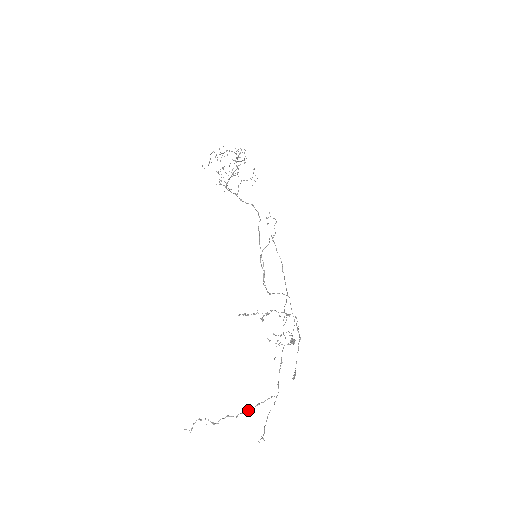
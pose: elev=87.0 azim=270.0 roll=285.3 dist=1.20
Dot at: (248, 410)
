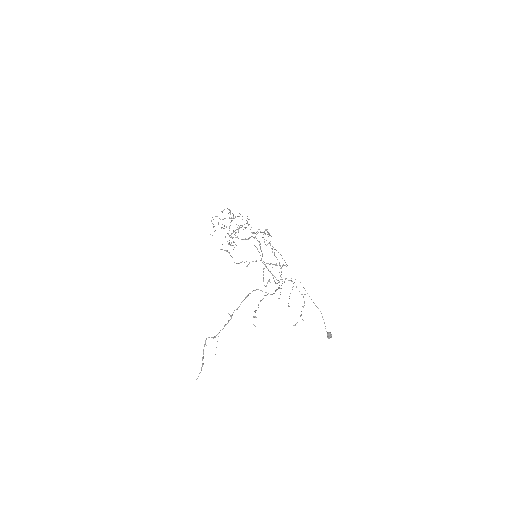
Dot at: occluded
